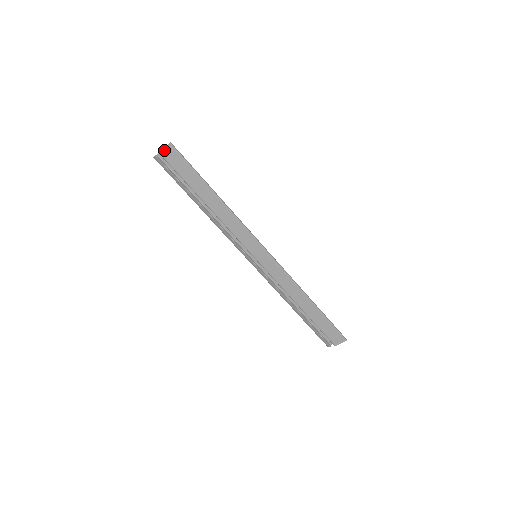
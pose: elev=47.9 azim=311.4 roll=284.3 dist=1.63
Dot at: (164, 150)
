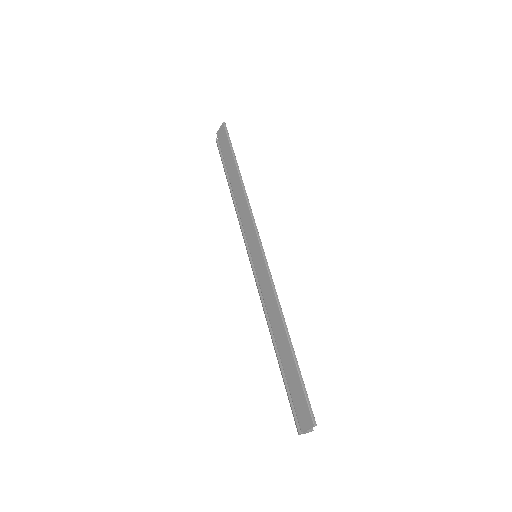
Dot at: (219, 130)
